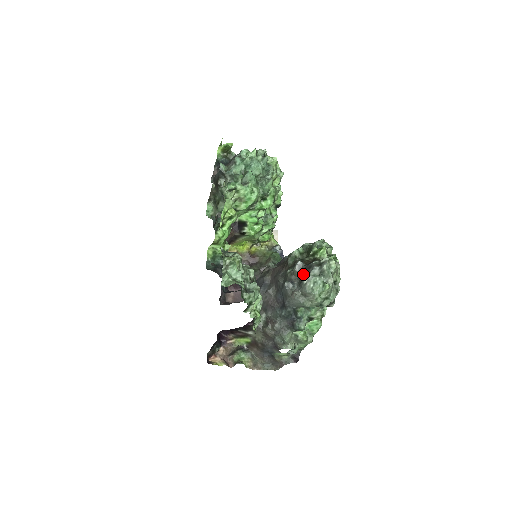
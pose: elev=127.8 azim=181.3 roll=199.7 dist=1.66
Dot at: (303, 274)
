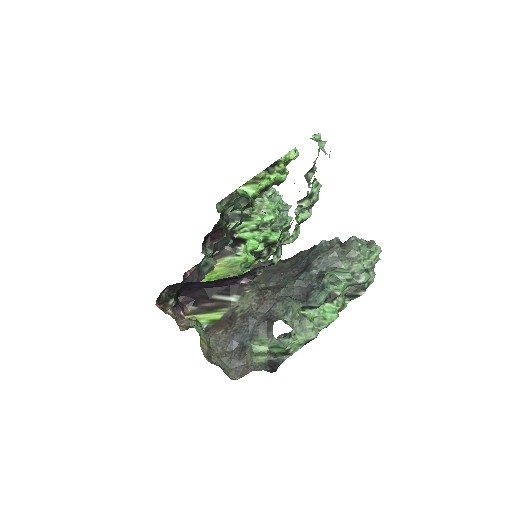
Dot at: occluded
